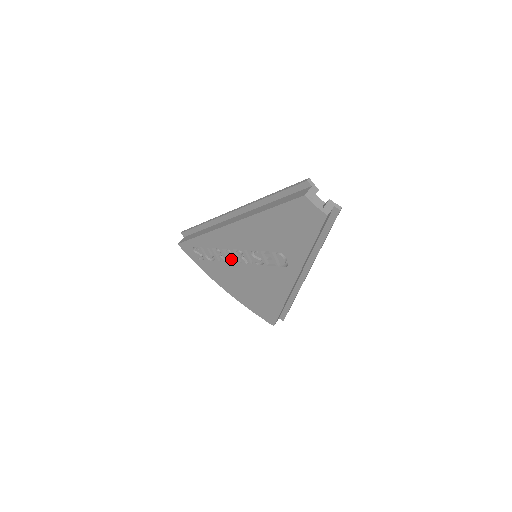
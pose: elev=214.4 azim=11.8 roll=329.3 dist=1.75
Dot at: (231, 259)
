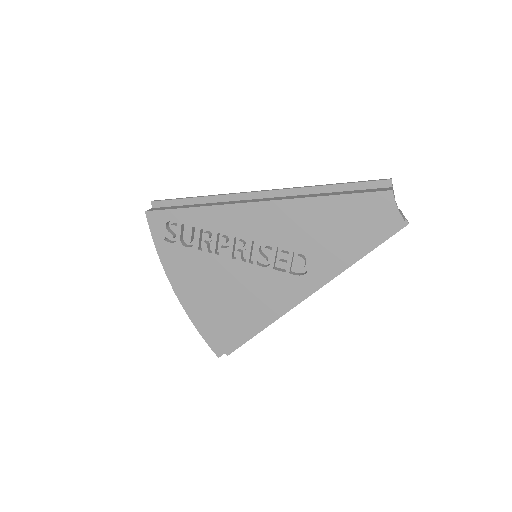
Dot at: (221, 250)
